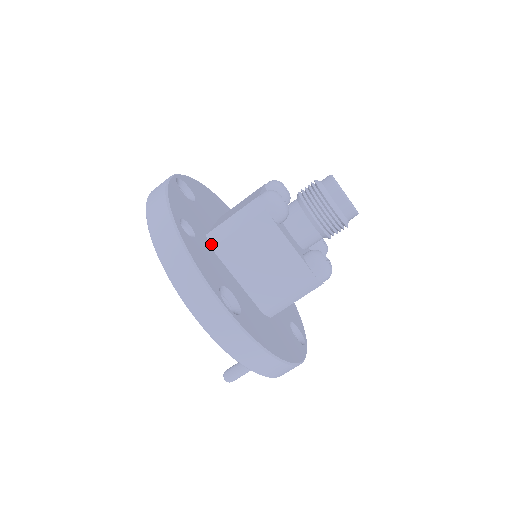
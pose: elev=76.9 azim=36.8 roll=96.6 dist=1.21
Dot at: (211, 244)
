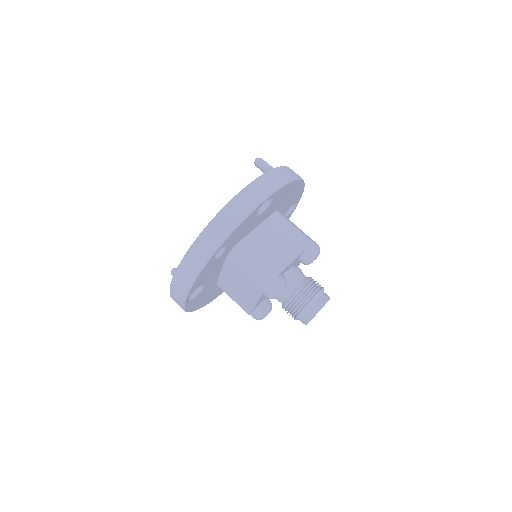
Dot at: (229, 255)
